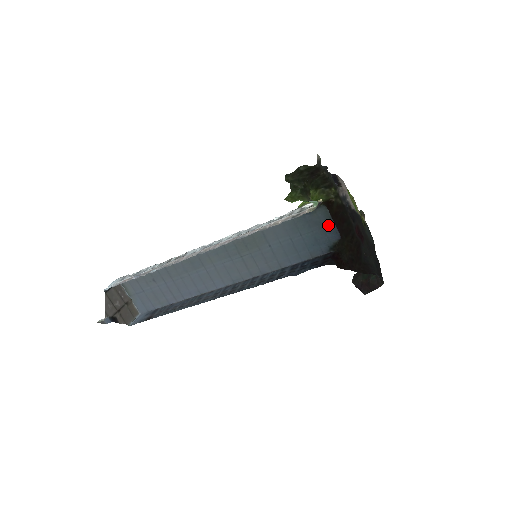
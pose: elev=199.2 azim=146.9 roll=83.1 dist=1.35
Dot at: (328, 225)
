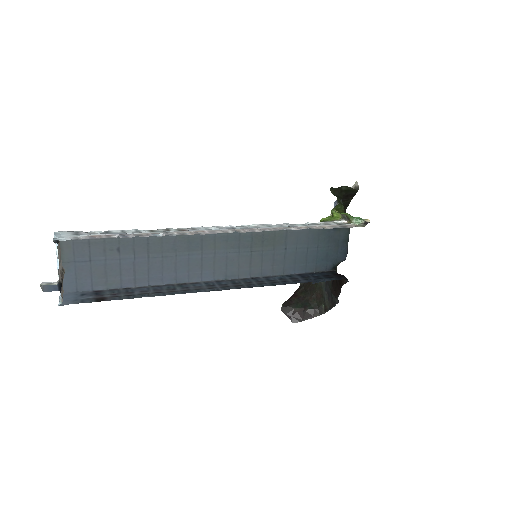
Dot at: (343, 245)
